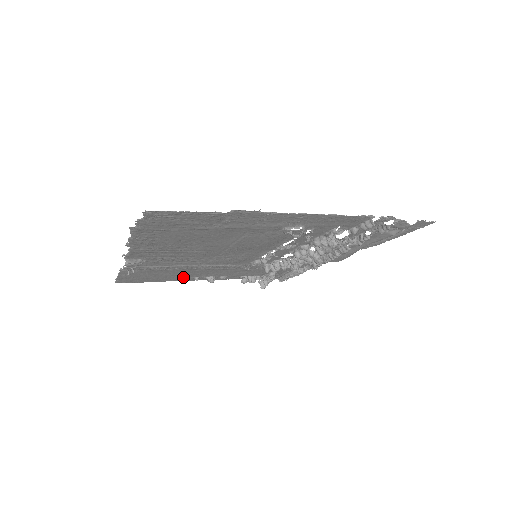
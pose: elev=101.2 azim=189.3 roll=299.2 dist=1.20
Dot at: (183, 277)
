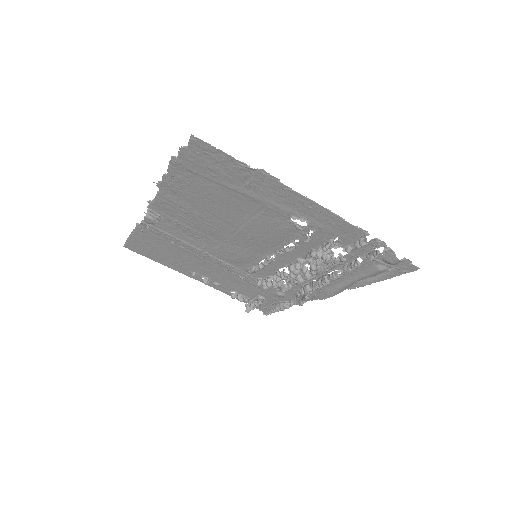
Dot at: (183, 266)
